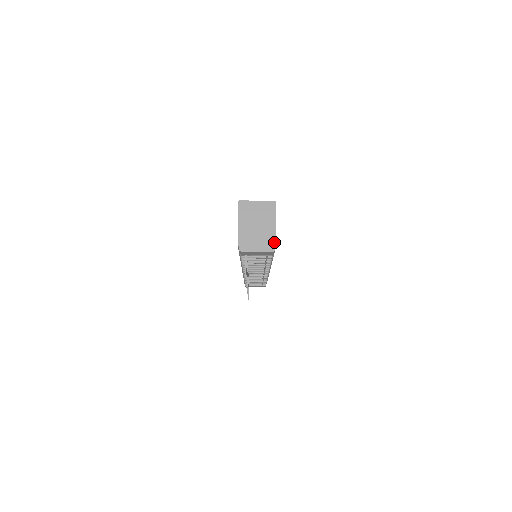
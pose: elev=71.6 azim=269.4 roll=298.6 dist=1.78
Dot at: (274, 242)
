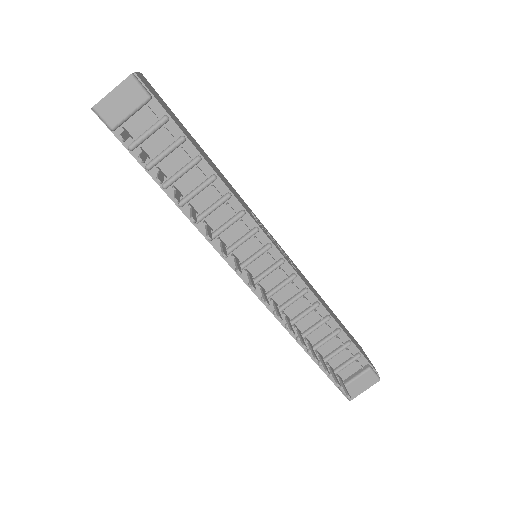
Dot at: occluded
